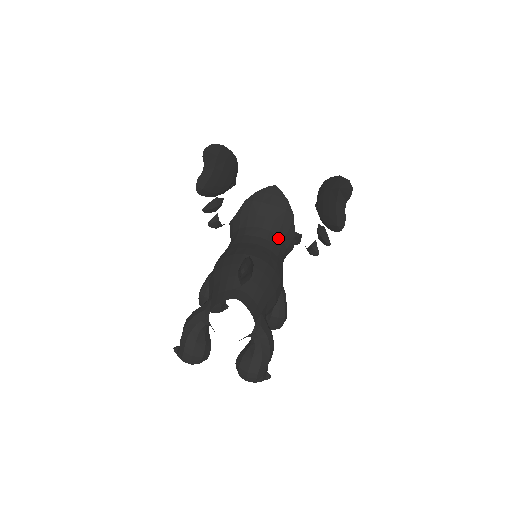
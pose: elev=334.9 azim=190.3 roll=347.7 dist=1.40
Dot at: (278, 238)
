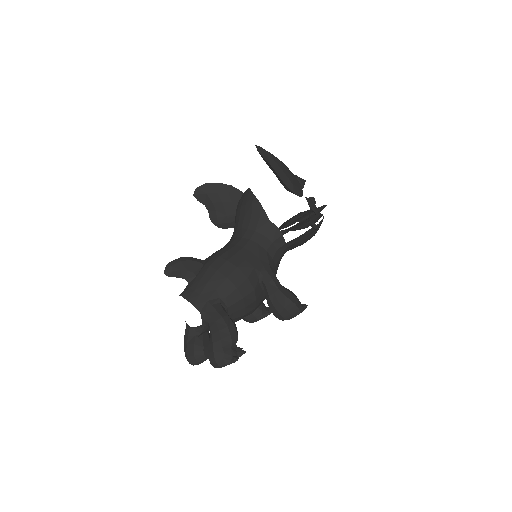
Dot at: (249, 231)
